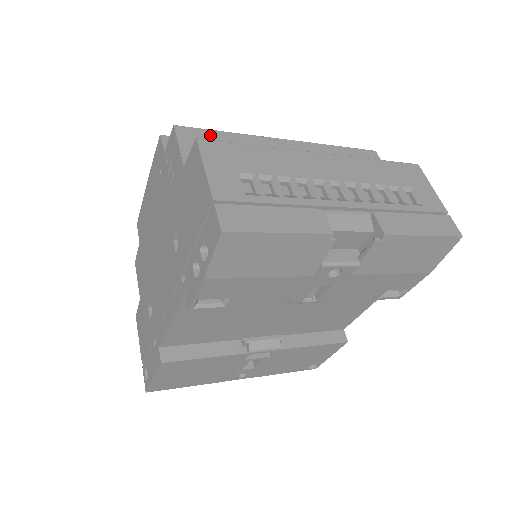
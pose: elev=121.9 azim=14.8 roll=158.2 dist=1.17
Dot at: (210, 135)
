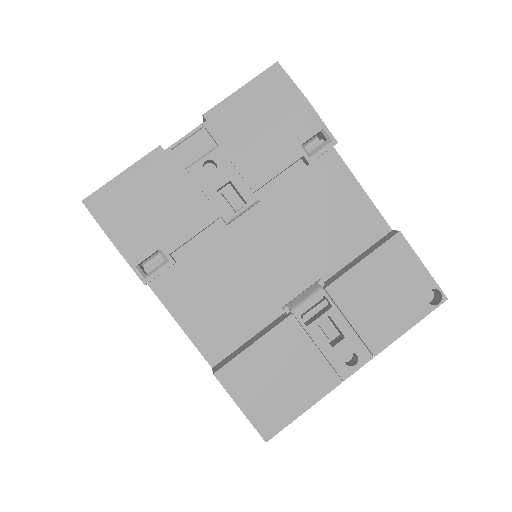
Dot at: occluded
